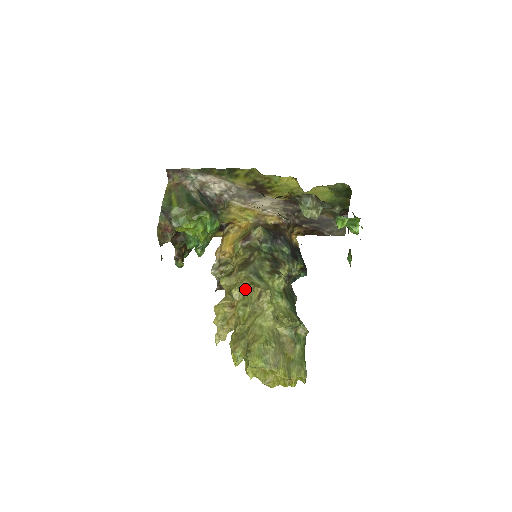
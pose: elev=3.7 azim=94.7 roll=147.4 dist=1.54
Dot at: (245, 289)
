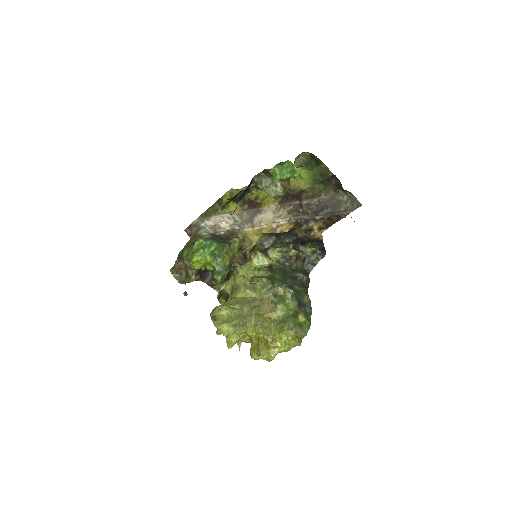
Dot at: (232, 280)
